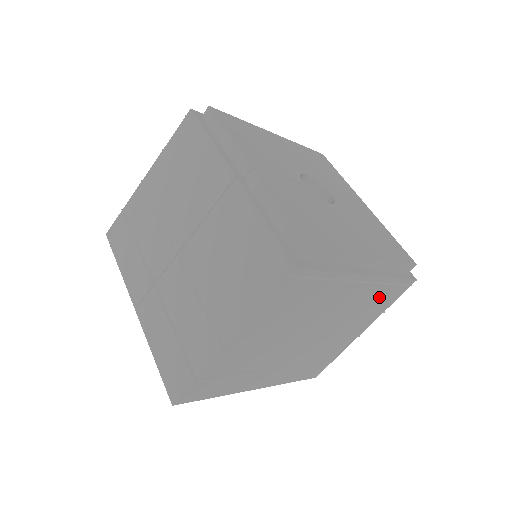
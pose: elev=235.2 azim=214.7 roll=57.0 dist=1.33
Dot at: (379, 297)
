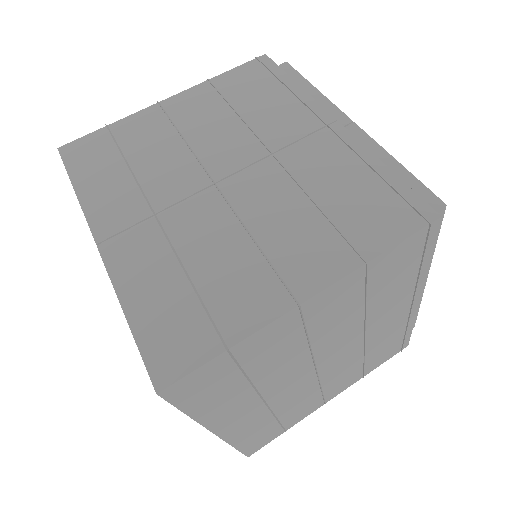
Dot at: (385, 347)
